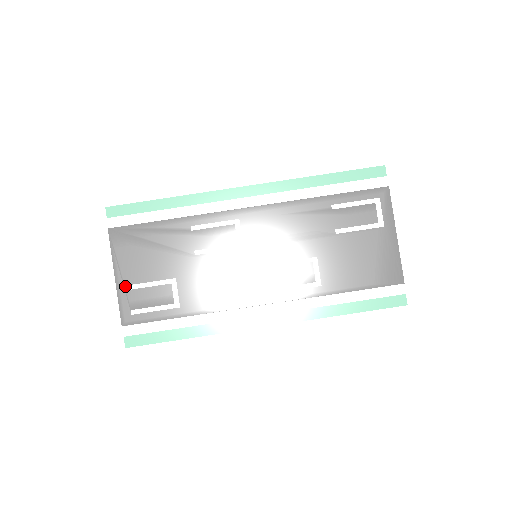
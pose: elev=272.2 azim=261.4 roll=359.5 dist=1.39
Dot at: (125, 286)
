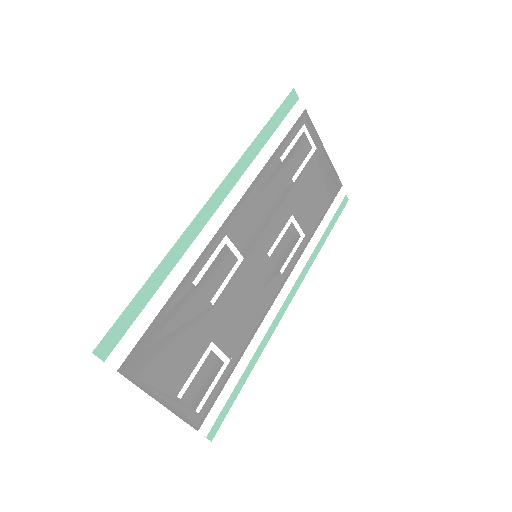
Dot at: (176, 399)
